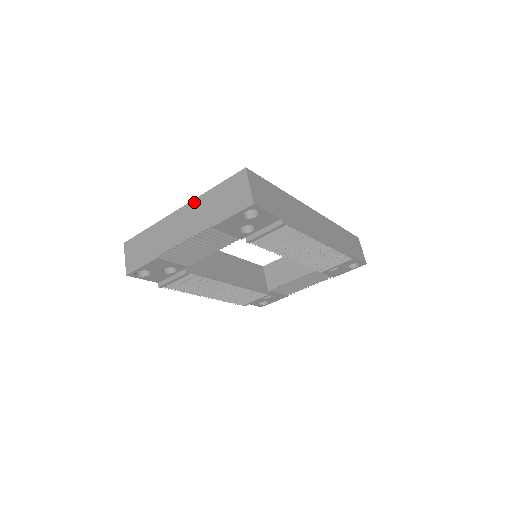
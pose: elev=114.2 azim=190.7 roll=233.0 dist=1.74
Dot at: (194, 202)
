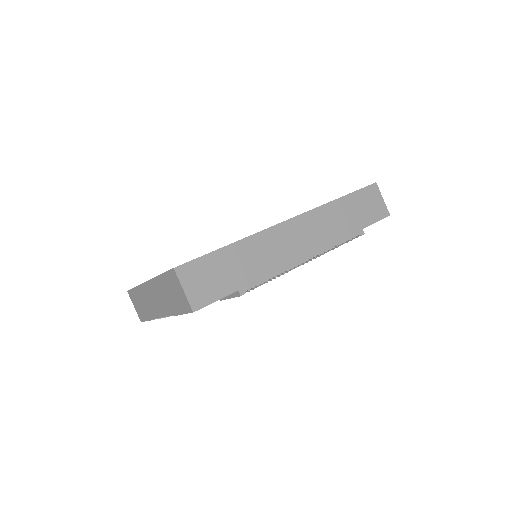
Dot at: (153, 282)
